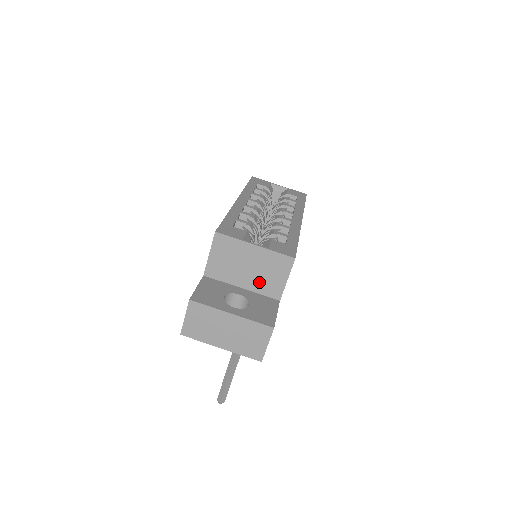
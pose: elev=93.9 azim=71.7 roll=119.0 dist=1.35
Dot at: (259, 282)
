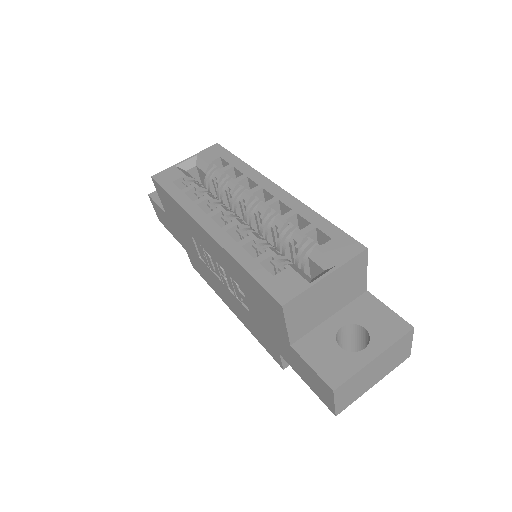
Dot at: (343, 297)
